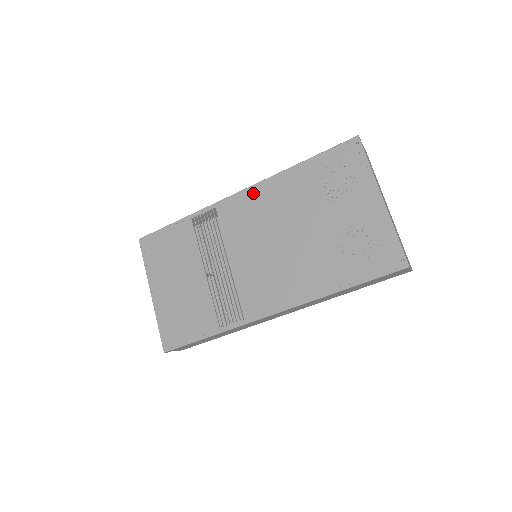
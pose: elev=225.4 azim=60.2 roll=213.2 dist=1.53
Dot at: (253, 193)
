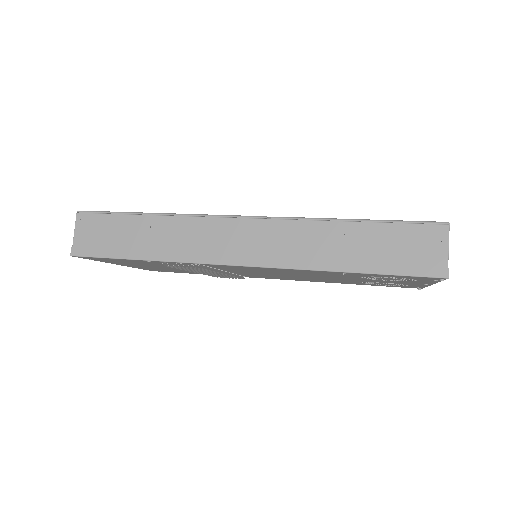
Dot at: occluded
